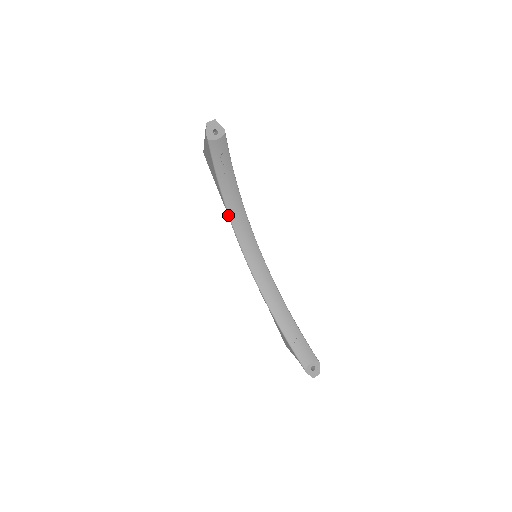
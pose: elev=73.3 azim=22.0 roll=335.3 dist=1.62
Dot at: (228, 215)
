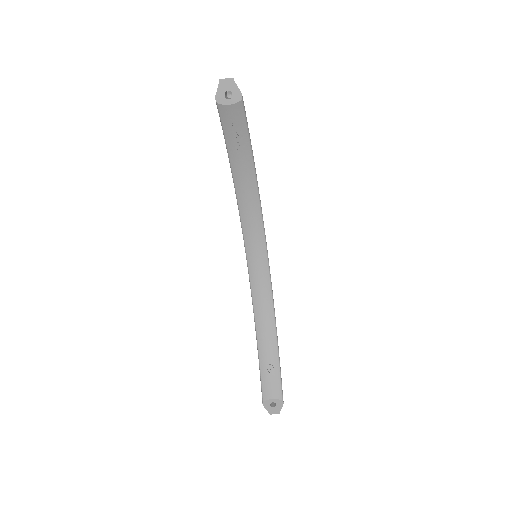
Dot at: (236, 198)
